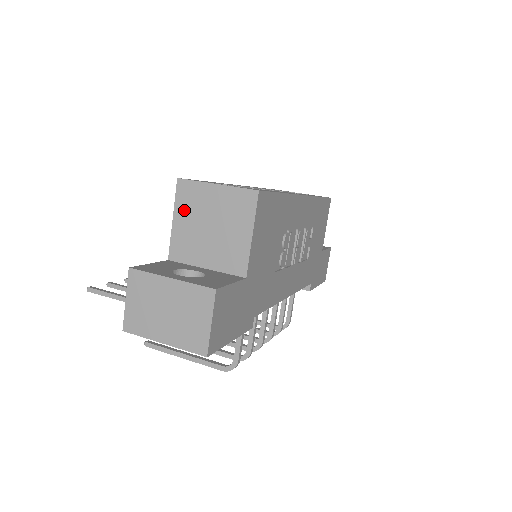
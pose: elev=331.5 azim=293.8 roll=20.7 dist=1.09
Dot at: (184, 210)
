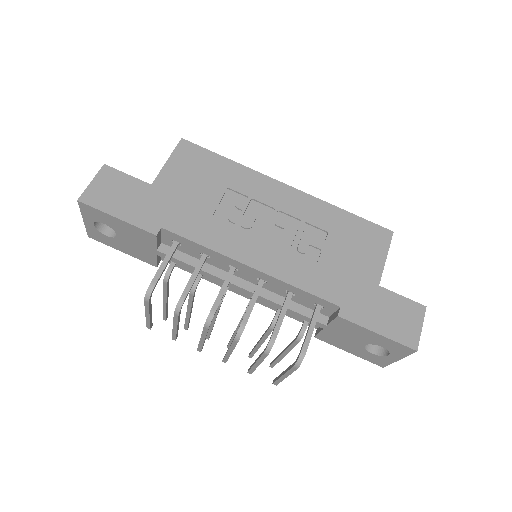
Dot at: occluded
